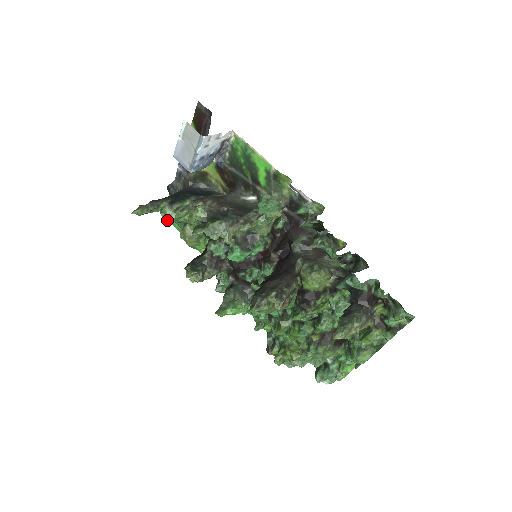
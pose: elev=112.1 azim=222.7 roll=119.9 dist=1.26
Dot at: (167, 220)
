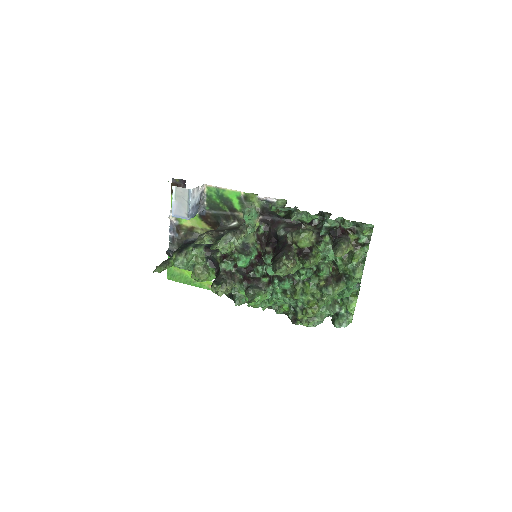
Dot at: (182, 265)
